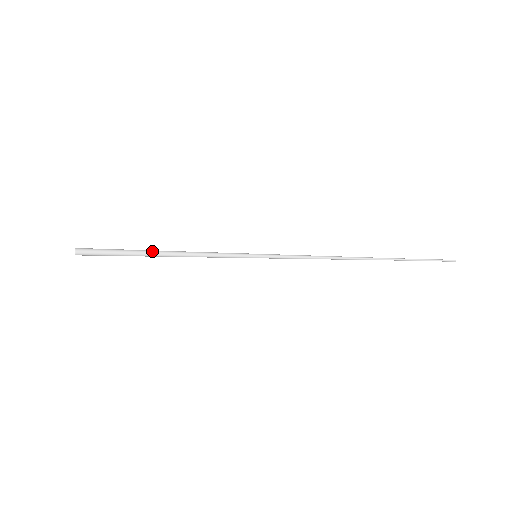
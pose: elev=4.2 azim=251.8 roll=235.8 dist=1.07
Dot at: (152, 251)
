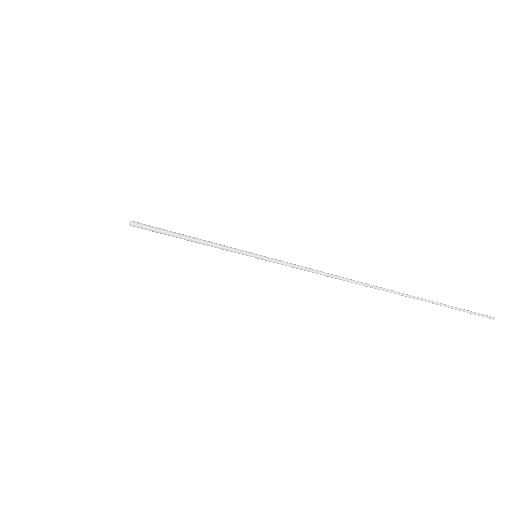
Dot at: (176, 236)
